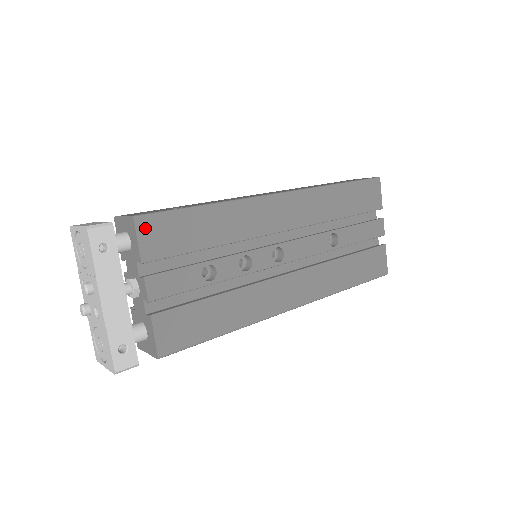
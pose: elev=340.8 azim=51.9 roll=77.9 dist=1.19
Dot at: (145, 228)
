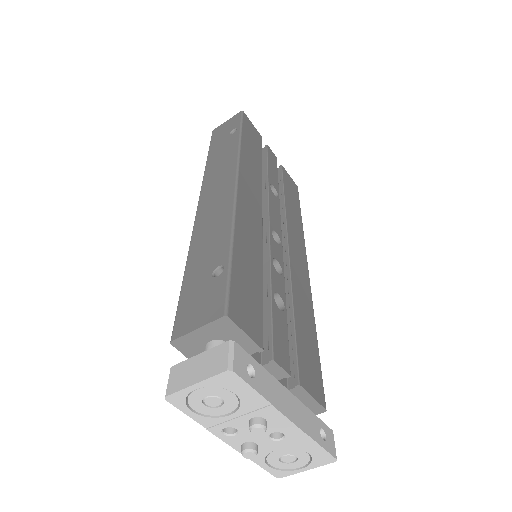
Dot at: (238, 316)
